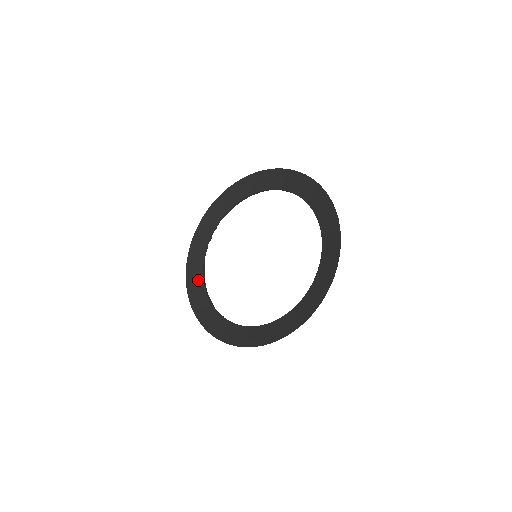
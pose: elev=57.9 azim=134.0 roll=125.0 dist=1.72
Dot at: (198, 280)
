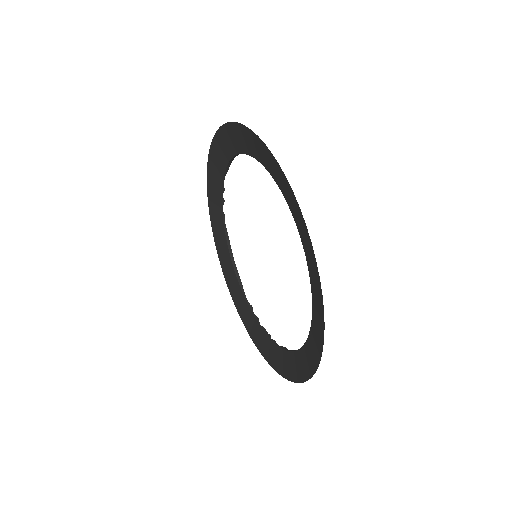
Dot at: (225, 252)
